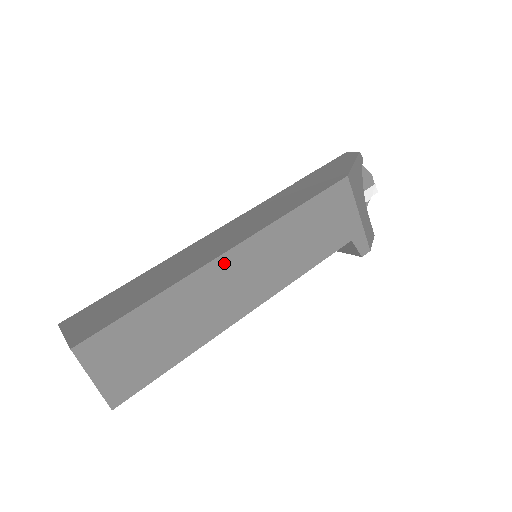
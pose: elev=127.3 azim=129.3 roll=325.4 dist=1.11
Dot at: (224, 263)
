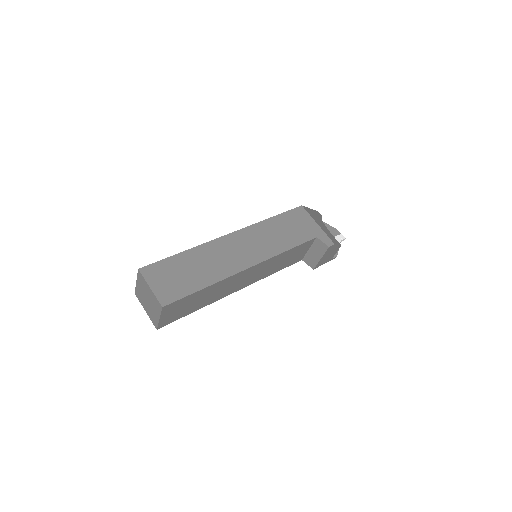
Dot at: (227, 239)
